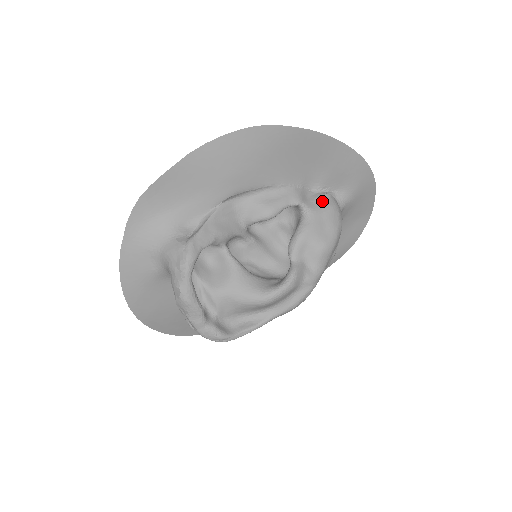
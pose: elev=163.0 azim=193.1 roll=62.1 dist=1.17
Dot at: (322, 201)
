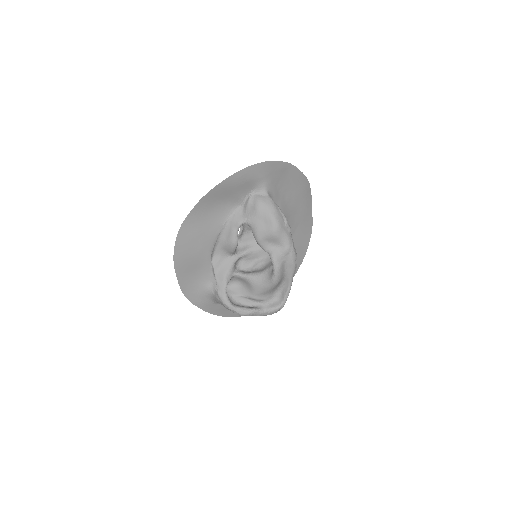
Dot at: (250, 207)
